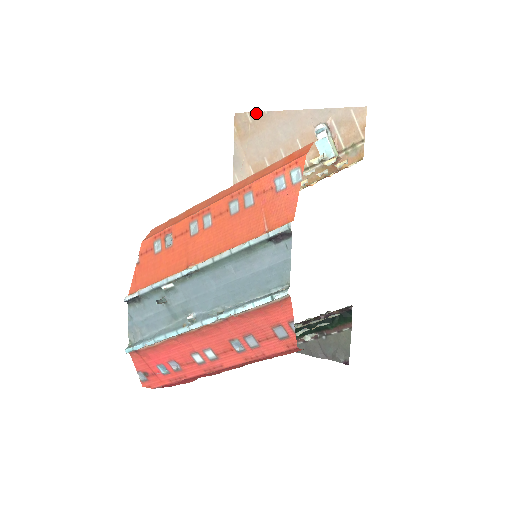
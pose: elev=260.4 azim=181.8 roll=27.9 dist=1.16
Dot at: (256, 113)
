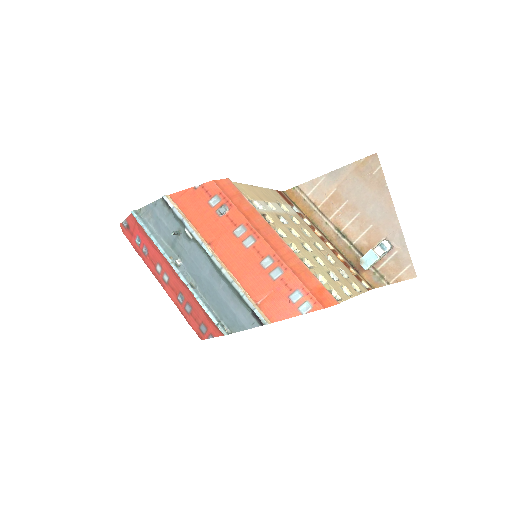
Dot at: (383, 175)
